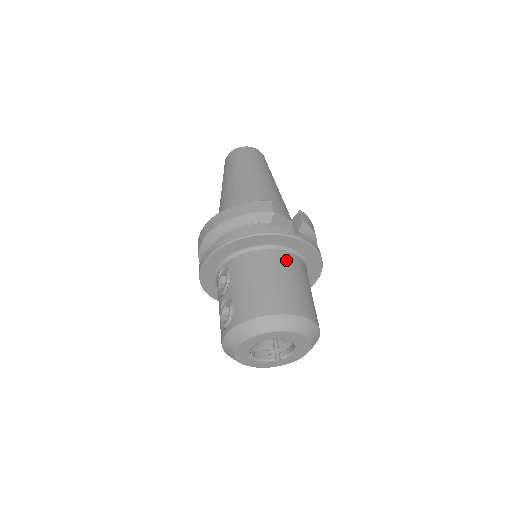
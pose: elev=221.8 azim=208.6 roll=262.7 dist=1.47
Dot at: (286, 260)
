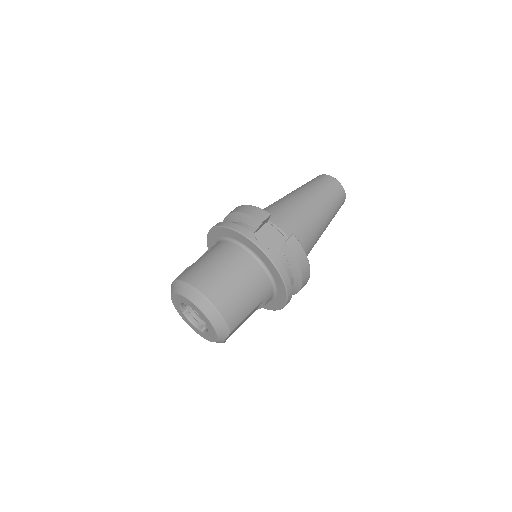
Dot at: (244, 261)
